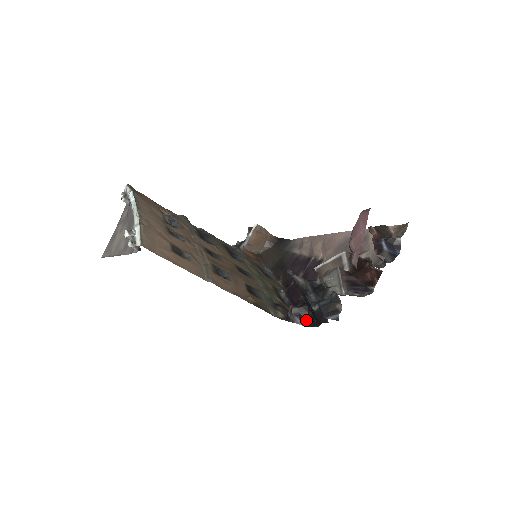
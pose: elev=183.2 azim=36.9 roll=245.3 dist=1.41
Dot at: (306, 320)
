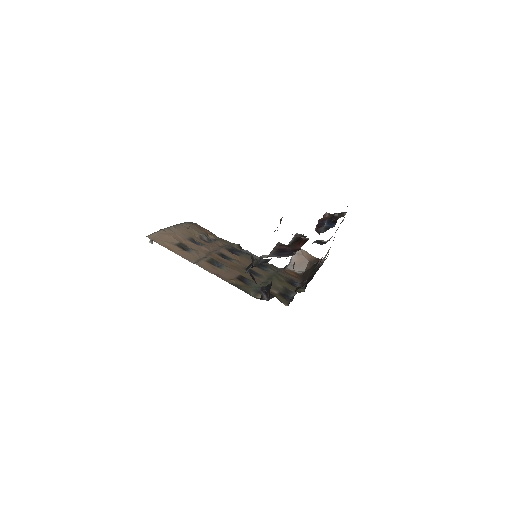
Dot at: (268, 295)
